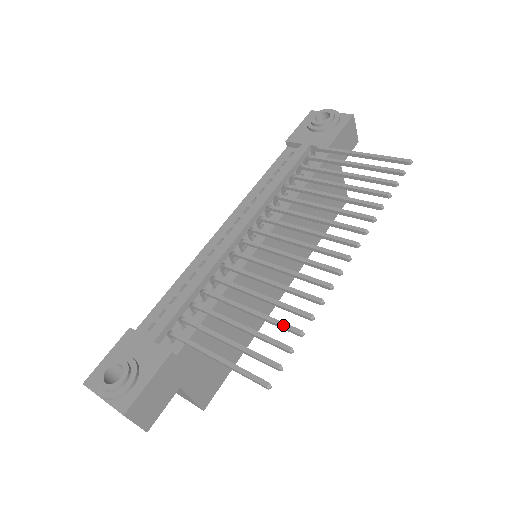
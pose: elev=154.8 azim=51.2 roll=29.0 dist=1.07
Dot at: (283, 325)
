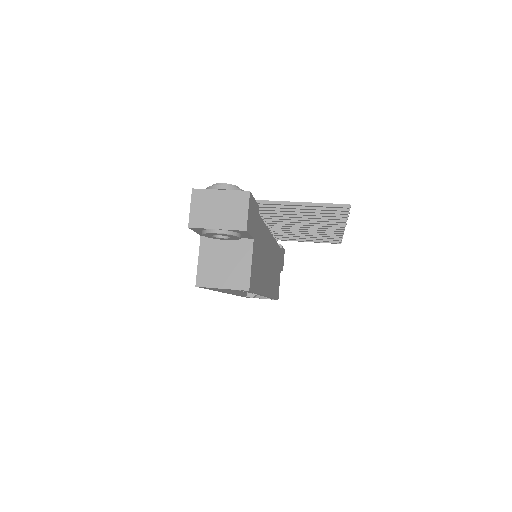
Dot at: occluded
